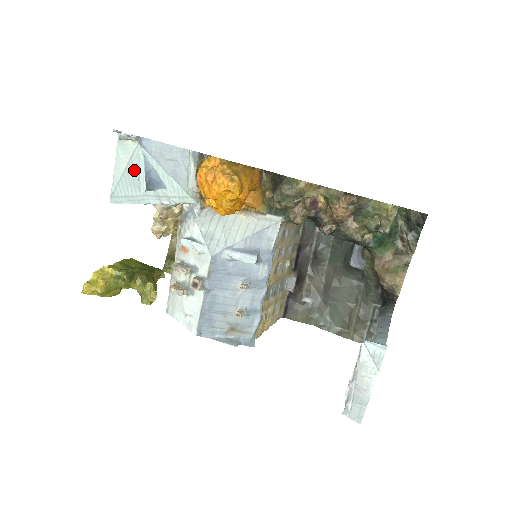
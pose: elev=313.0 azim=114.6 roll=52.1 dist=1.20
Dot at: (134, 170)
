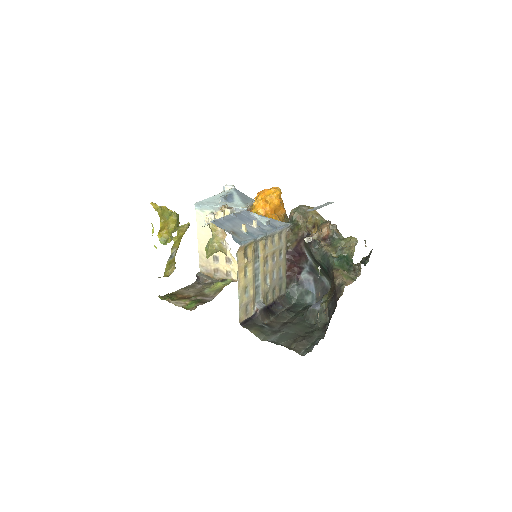
Dot at: occluded
